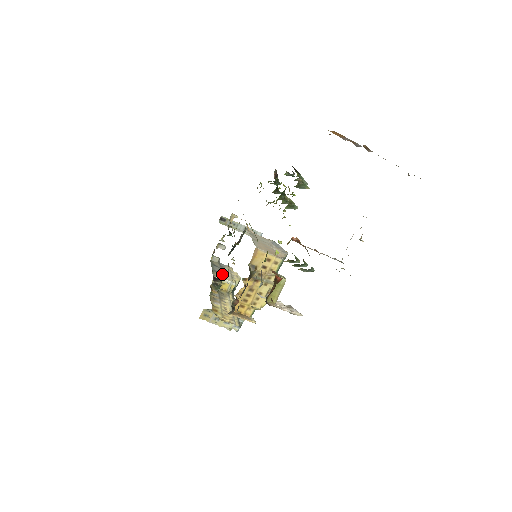
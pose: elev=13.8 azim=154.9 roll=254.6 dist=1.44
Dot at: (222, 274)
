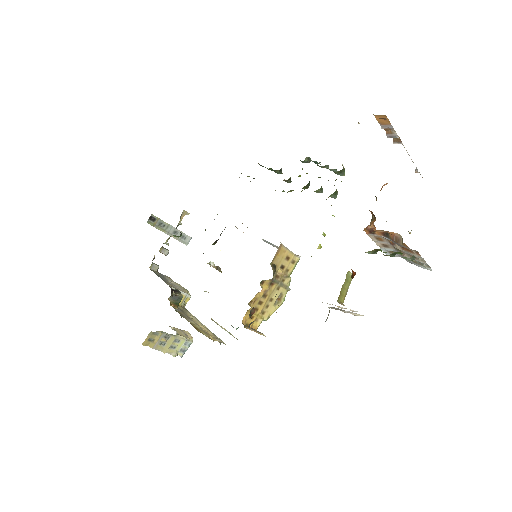
Dot at: (172, 285)
